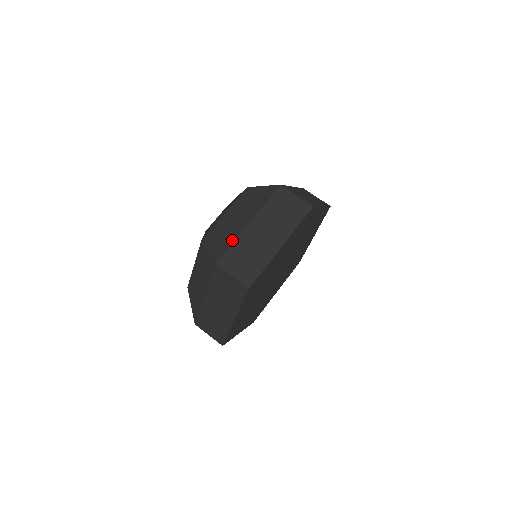
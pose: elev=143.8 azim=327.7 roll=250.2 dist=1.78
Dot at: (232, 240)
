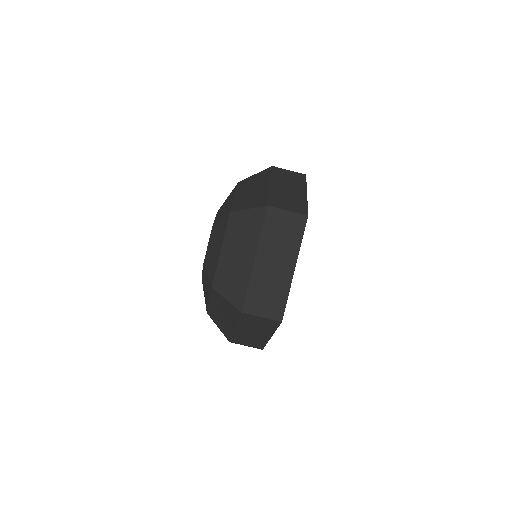
Dot at: (246, 282)
